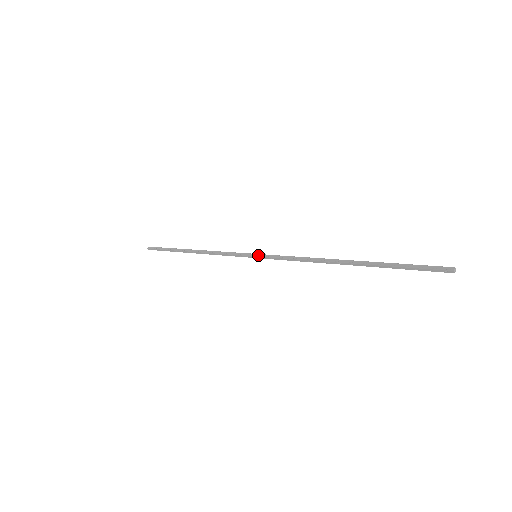
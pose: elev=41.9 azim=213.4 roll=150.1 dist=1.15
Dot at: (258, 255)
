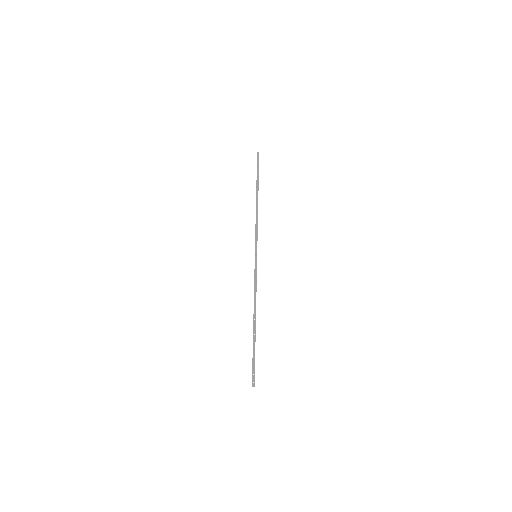
Dot at: (255, 253)
